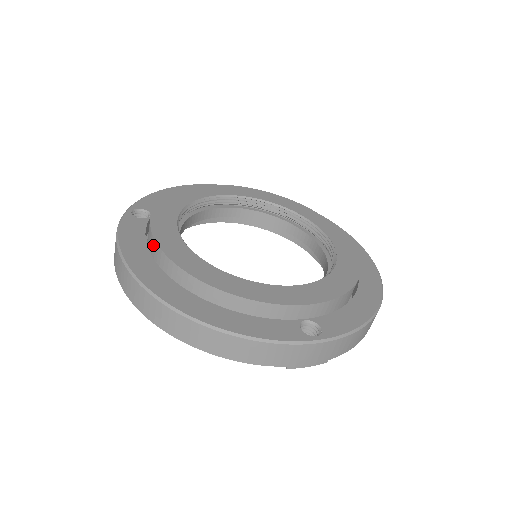
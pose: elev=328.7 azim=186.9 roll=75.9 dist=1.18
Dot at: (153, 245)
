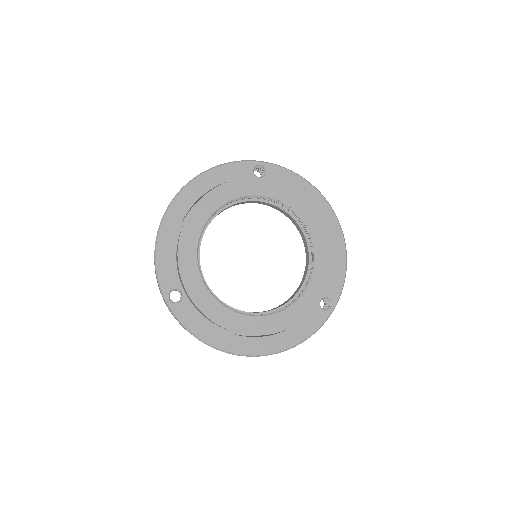
Dot at: occluded
